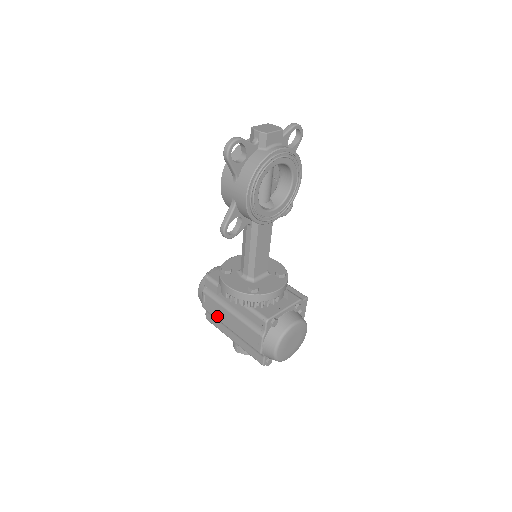
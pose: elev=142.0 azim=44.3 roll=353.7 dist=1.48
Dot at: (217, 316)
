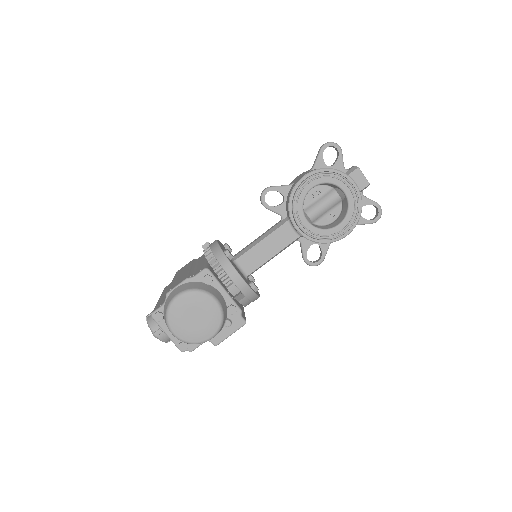
Dot at: (177, 274)
